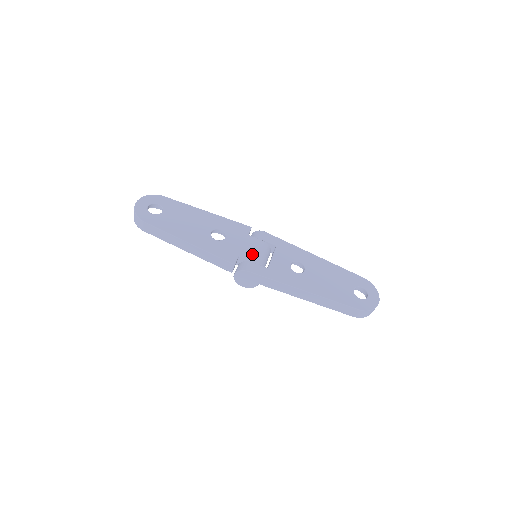
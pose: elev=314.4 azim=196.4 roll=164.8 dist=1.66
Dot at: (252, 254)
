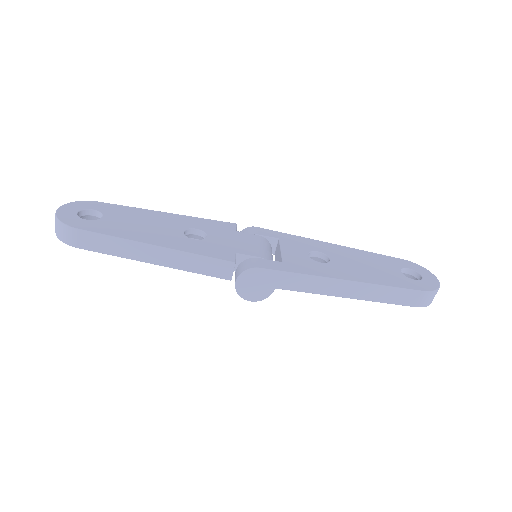
Dot at: (253, 249)
